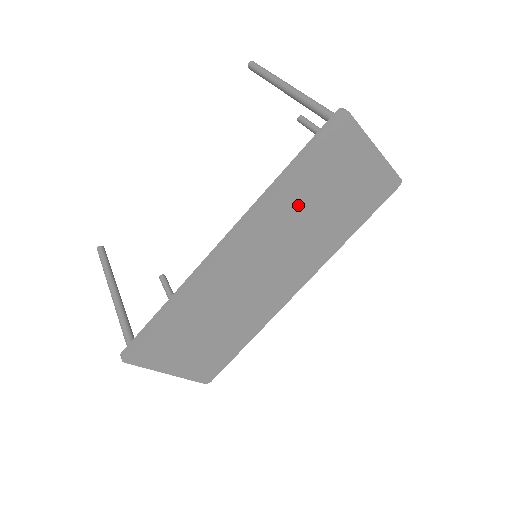
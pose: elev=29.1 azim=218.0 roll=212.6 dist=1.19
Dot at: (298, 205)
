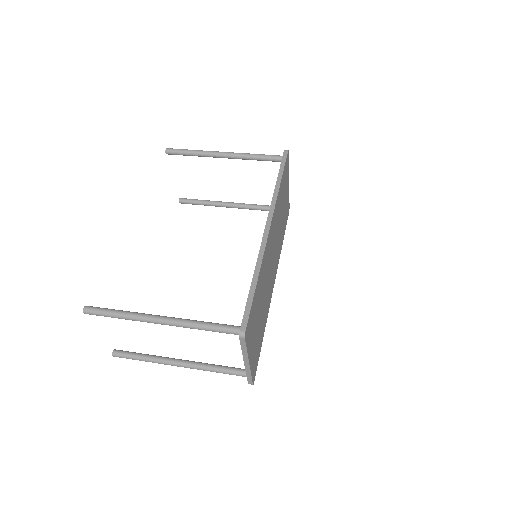
Dot at: (280, 208)
